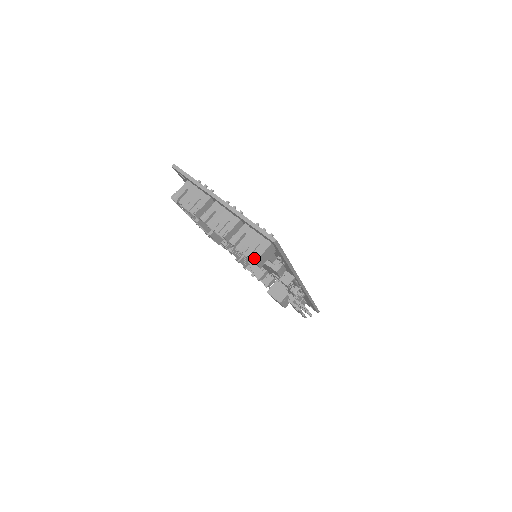
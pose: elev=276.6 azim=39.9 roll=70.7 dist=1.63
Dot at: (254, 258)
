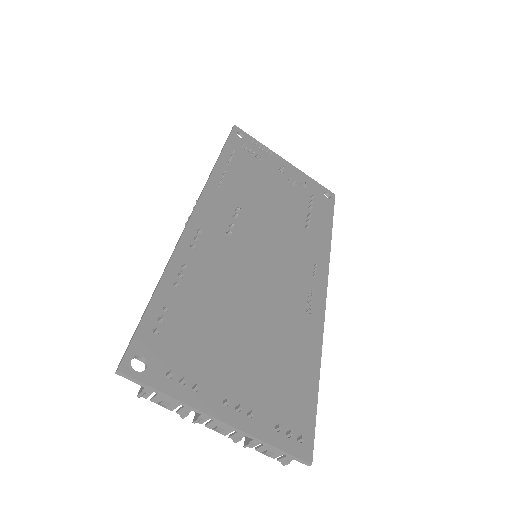
Dot at: (282, 461)
